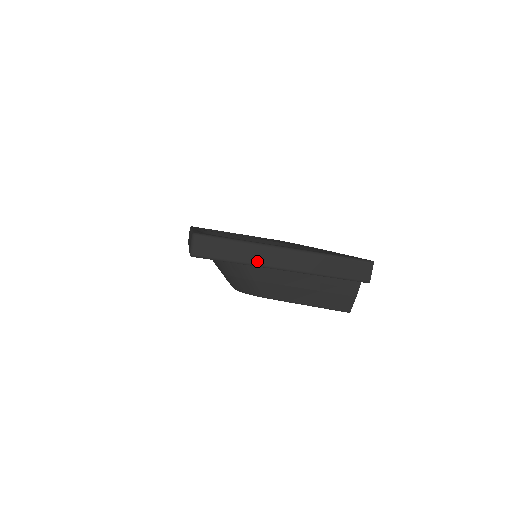
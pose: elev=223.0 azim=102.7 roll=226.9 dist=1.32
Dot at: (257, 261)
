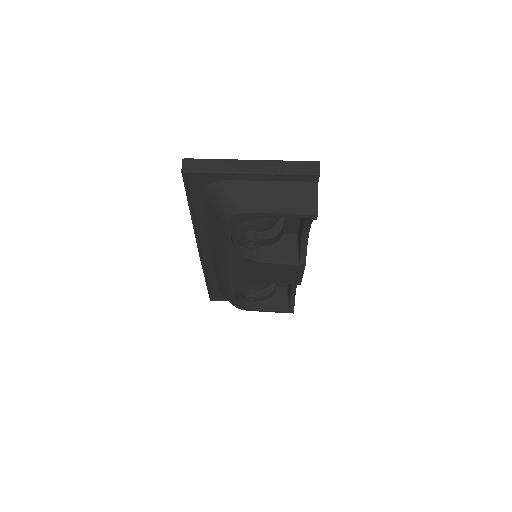
Dot at: (231, 169)
